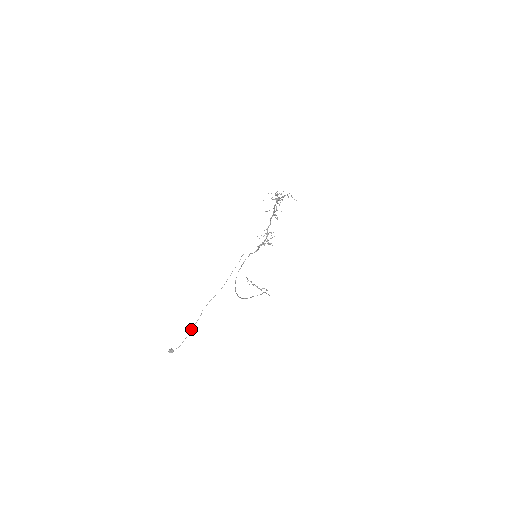
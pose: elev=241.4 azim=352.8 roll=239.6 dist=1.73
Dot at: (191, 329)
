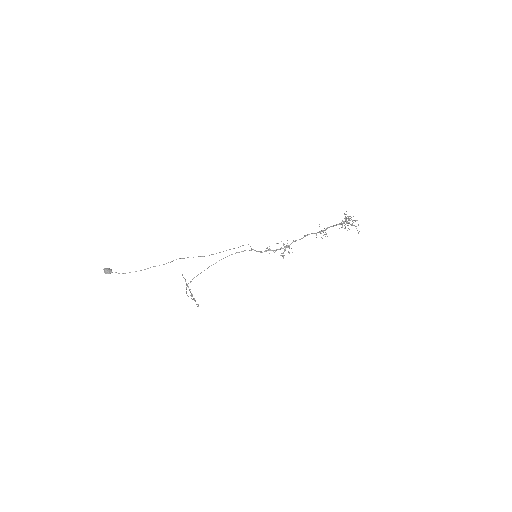
Dot at: occluded
